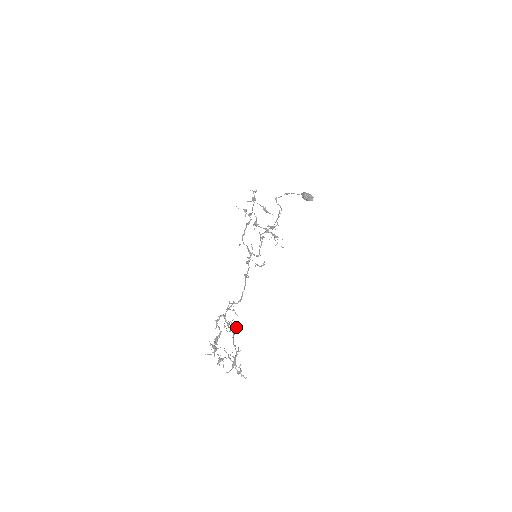
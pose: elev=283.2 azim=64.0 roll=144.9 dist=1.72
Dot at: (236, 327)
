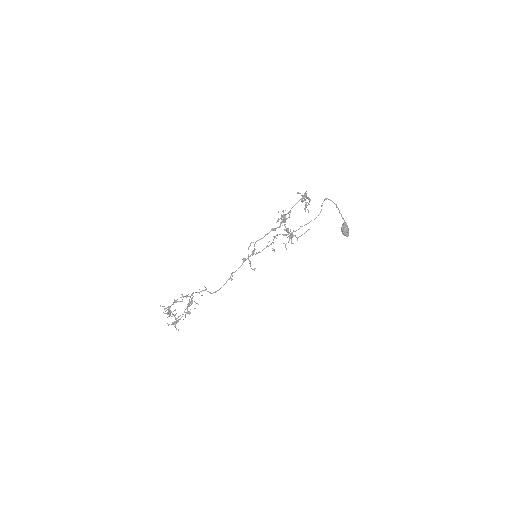
Dot at: (195, 302)
